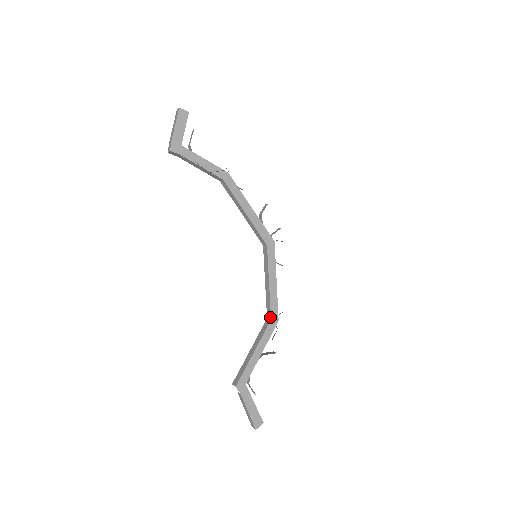
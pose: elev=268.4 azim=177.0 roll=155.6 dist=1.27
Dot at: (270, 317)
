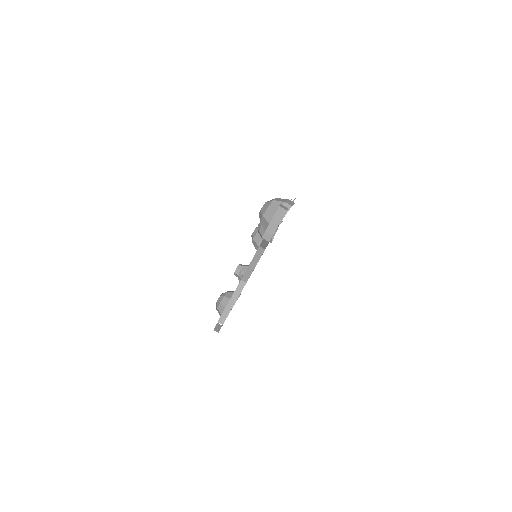
Dot at: (246, 282)
